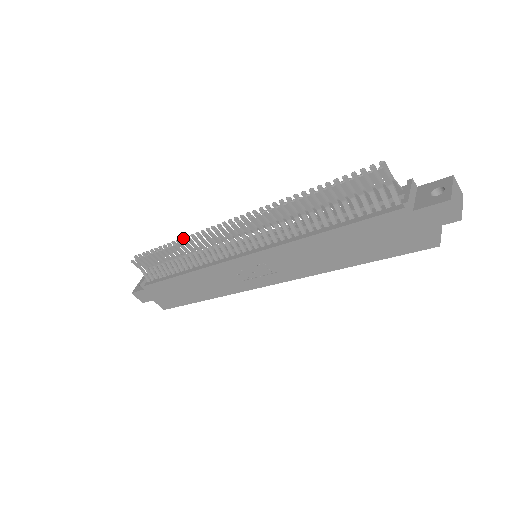
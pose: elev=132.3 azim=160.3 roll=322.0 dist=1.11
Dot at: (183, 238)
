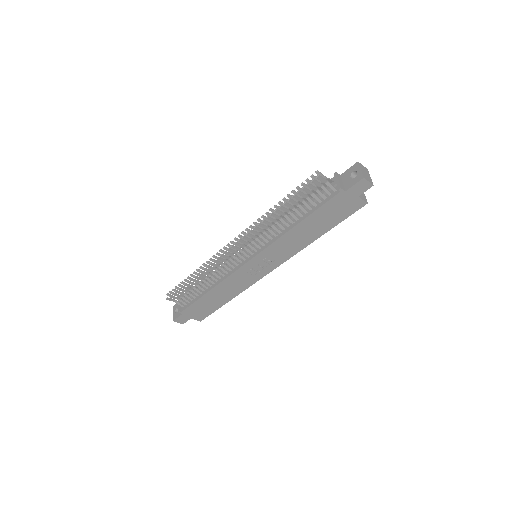
Dot at: (201, 267)
